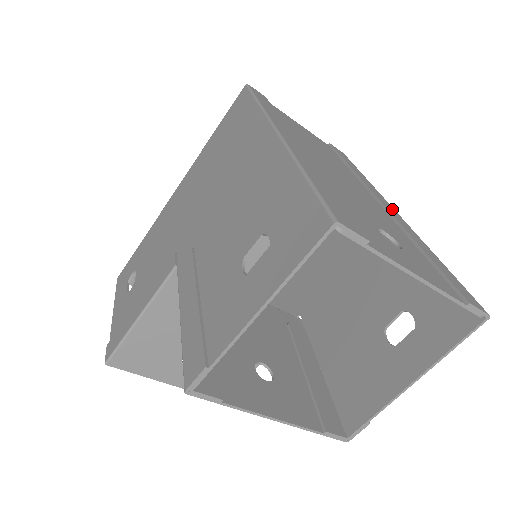
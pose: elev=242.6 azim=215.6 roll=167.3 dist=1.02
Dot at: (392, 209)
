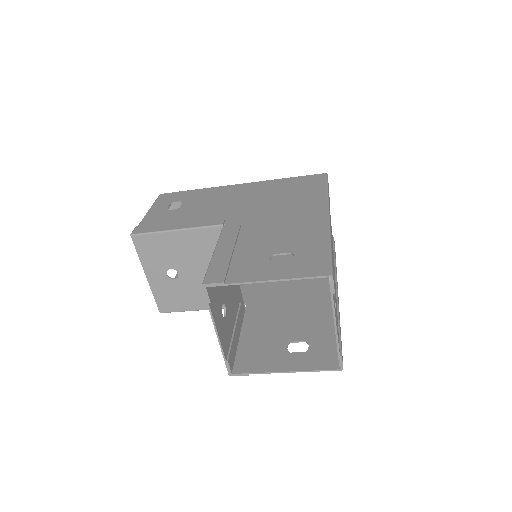
Dot at: occluded
